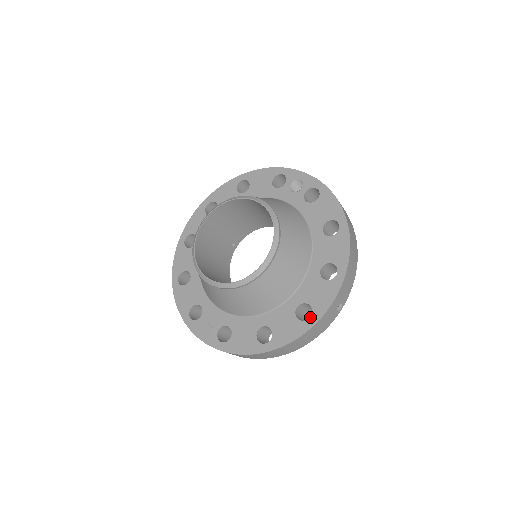
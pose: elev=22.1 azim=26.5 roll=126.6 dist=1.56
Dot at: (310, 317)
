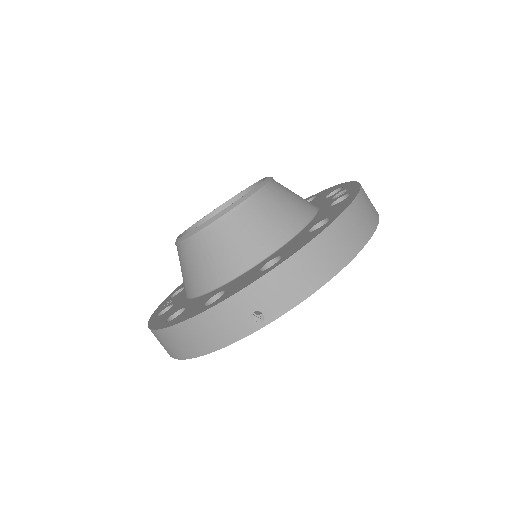
Dot at: occluded
